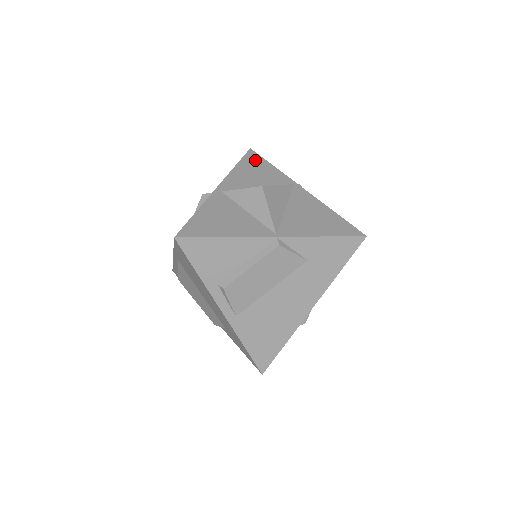
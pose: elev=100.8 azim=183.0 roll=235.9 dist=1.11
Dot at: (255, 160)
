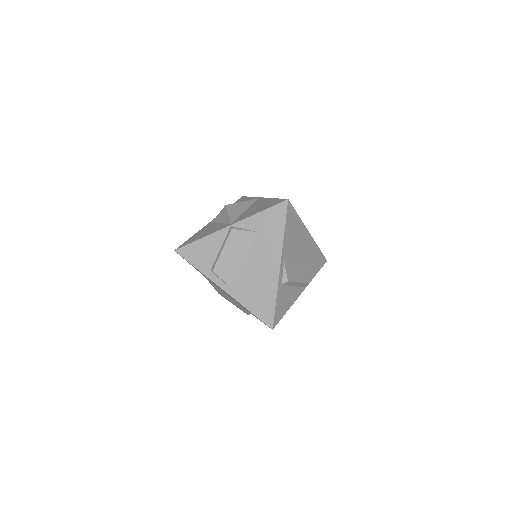
Dot at: (241, 200)
